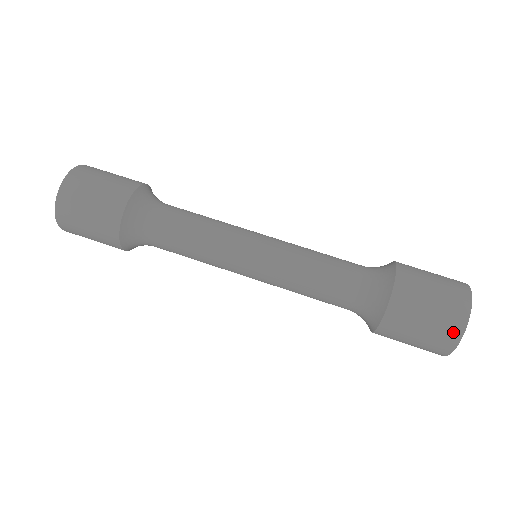
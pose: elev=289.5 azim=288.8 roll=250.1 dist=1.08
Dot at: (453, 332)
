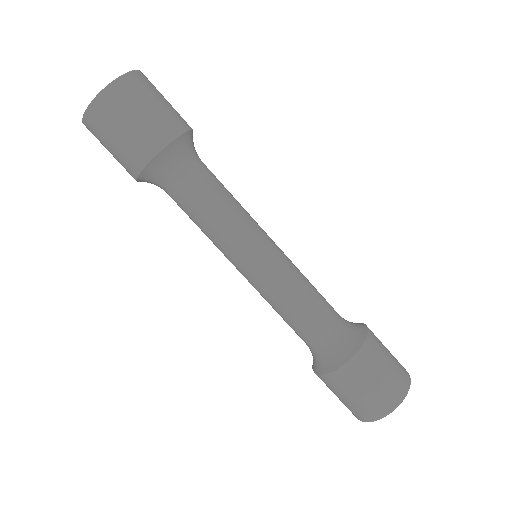
Dot at: (396, 396)
